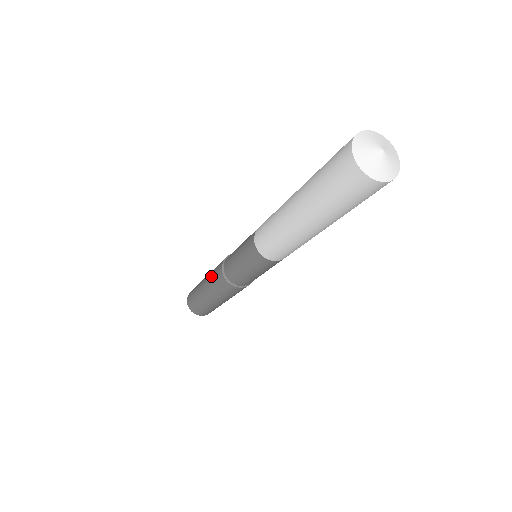
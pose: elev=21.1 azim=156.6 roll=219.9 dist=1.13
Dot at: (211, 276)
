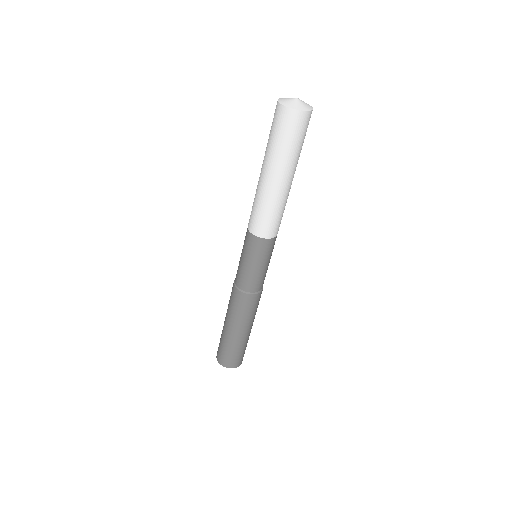
Dot at: occluded
